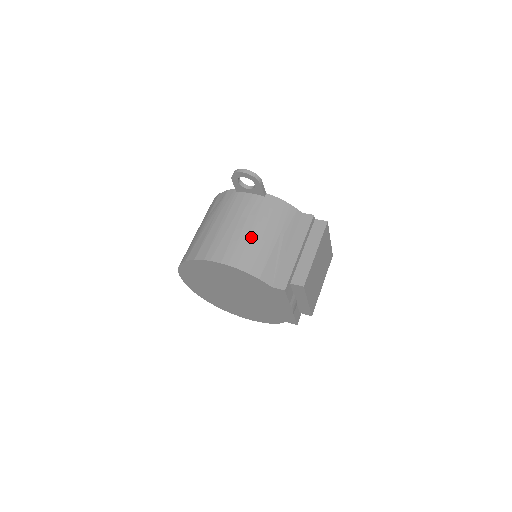
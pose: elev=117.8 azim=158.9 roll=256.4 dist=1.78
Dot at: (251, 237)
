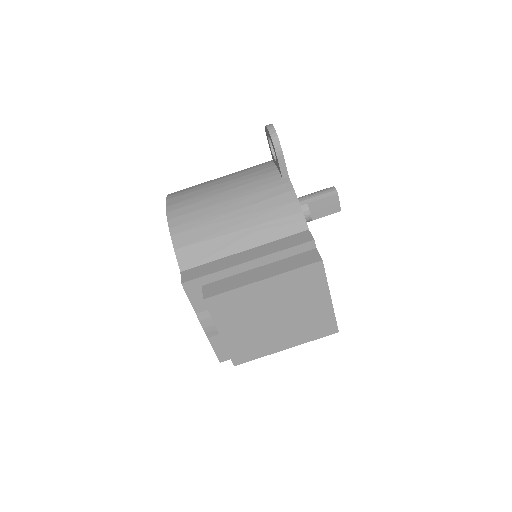
Dot at: (217, 205)
